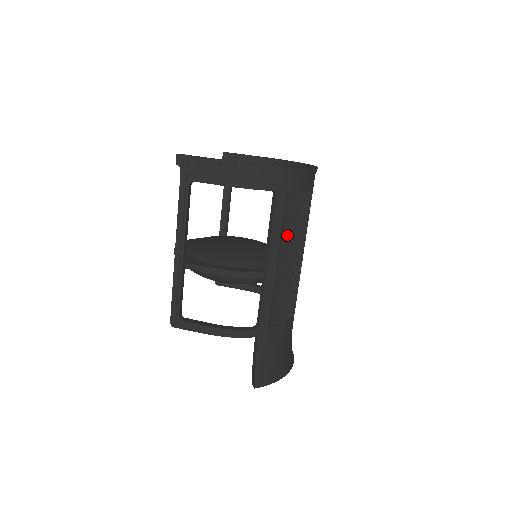
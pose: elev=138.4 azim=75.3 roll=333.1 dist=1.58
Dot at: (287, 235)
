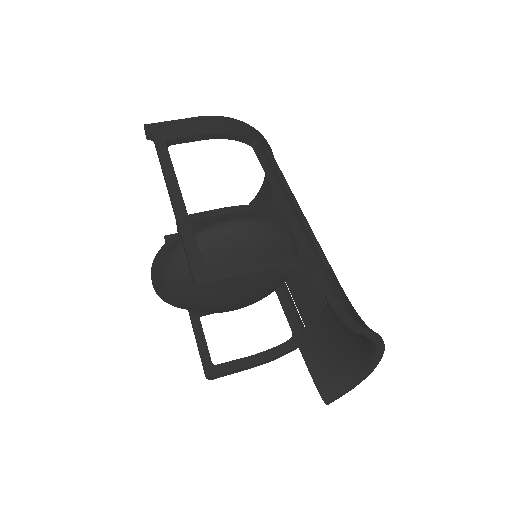
Dot at: occluded
